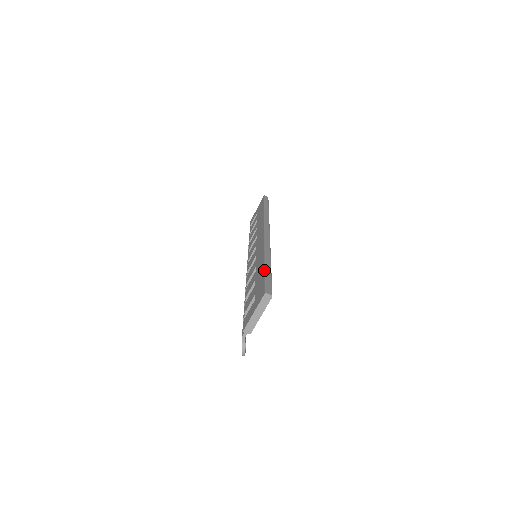
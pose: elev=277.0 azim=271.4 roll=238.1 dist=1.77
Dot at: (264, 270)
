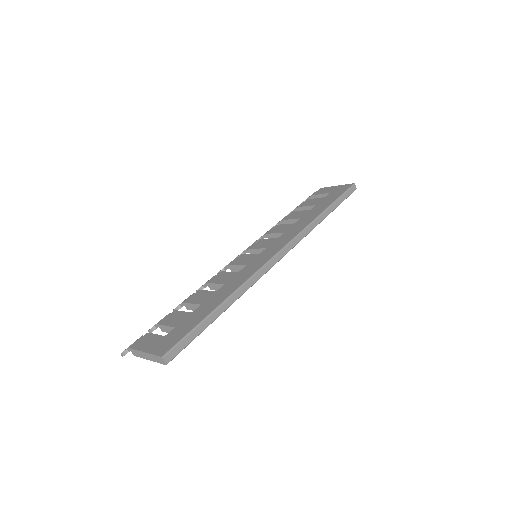
Dot at: (205, 317)
